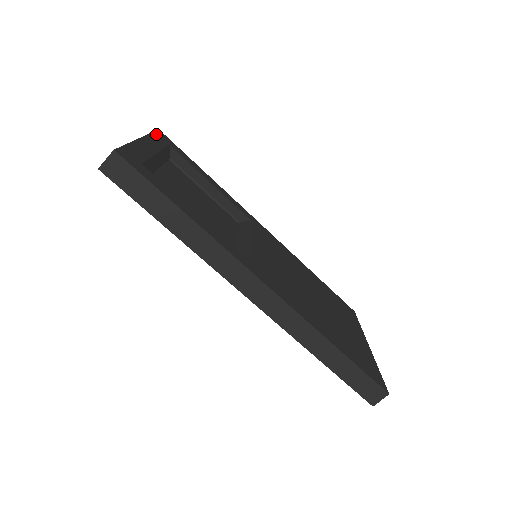
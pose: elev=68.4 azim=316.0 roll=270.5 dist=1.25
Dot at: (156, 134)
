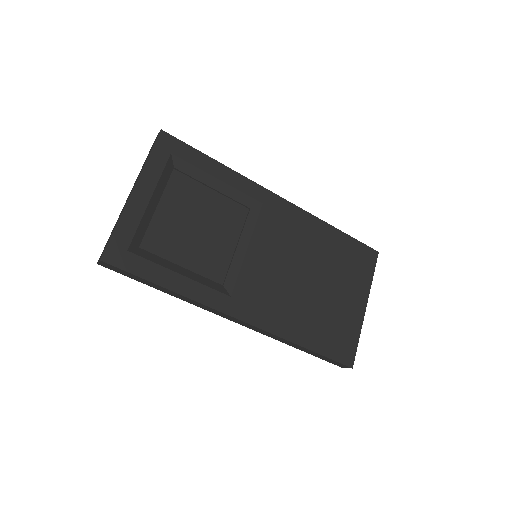
Dot at: (155, 150)
